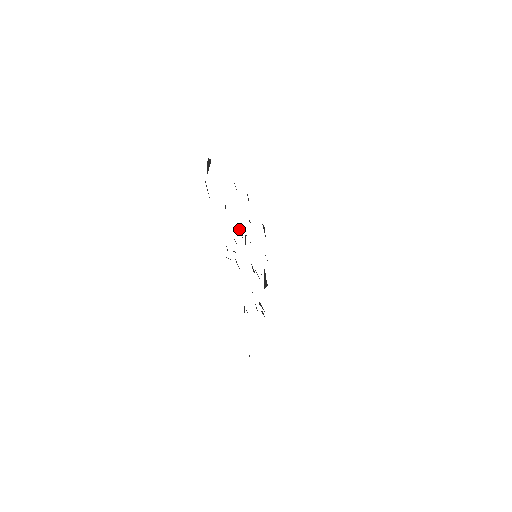
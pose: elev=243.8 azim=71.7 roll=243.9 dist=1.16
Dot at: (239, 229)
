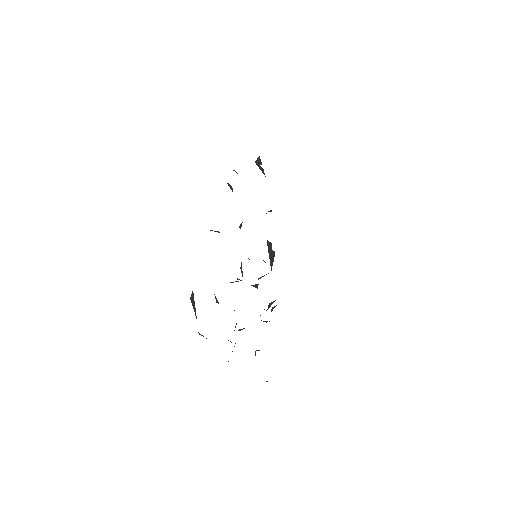
Dot at: occluded
